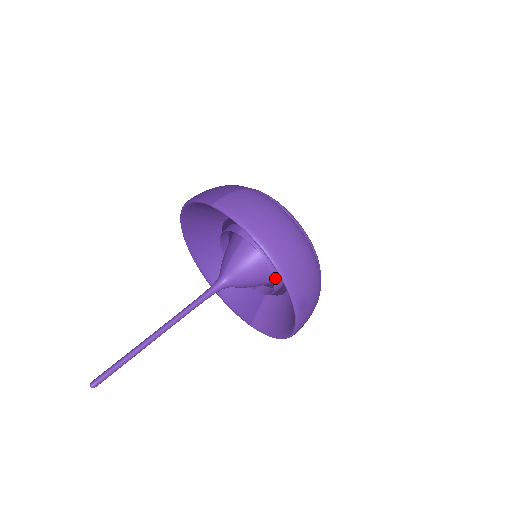
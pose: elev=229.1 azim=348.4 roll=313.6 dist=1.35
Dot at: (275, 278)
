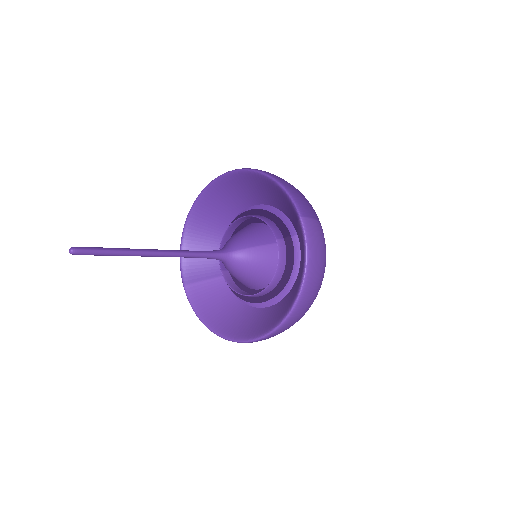
Dot at: (260, 293)
